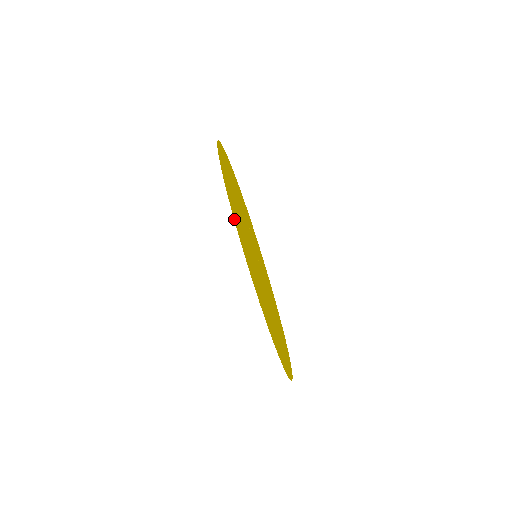
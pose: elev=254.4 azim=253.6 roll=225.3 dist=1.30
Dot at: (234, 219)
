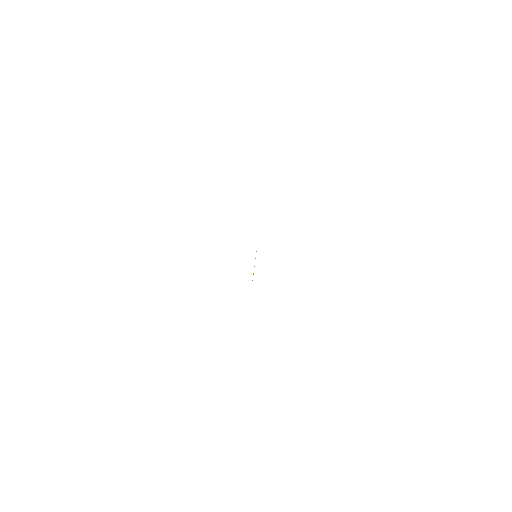
Dot at: occluded
